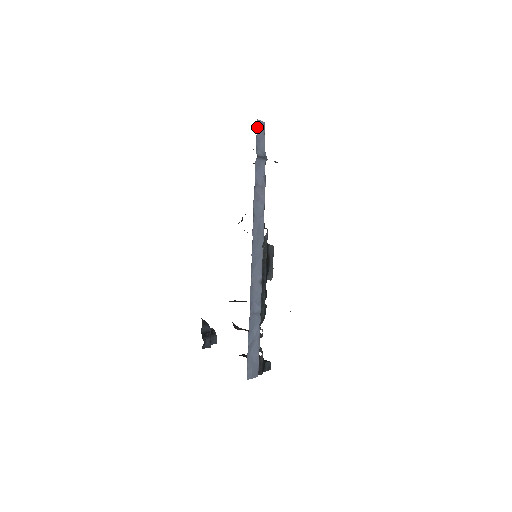
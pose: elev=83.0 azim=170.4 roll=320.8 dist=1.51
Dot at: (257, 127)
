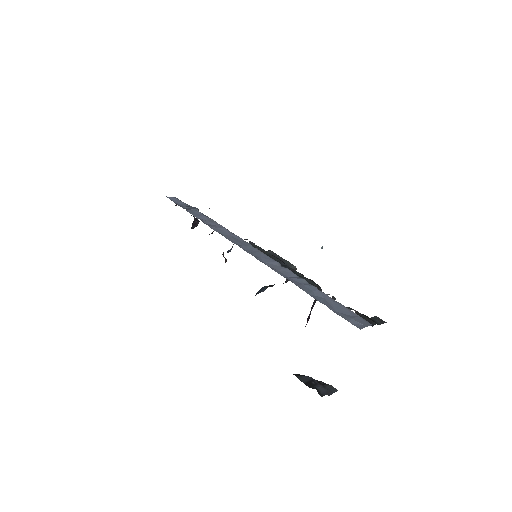
Dot at: occluded
